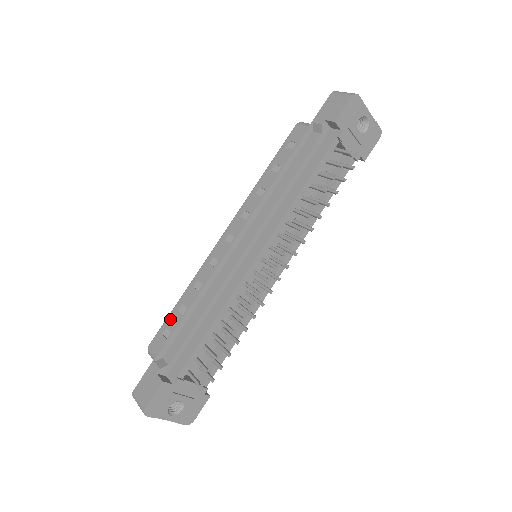
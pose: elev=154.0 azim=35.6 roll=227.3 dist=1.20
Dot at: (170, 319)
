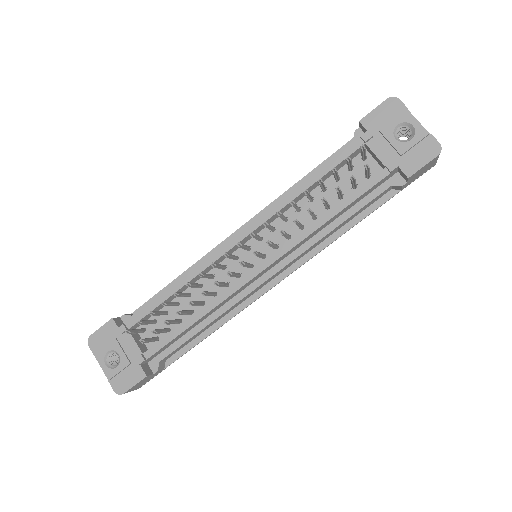
Dot at: occluded
